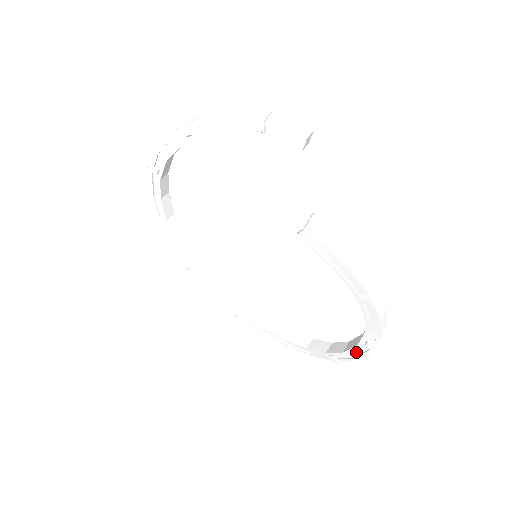
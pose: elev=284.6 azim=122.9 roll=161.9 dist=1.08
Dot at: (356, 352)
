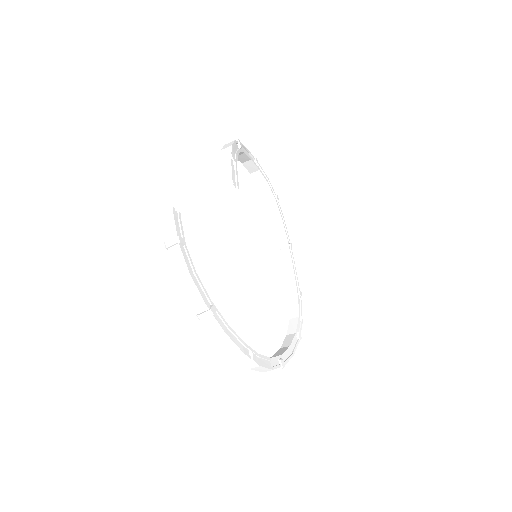
Dot at: occluded
